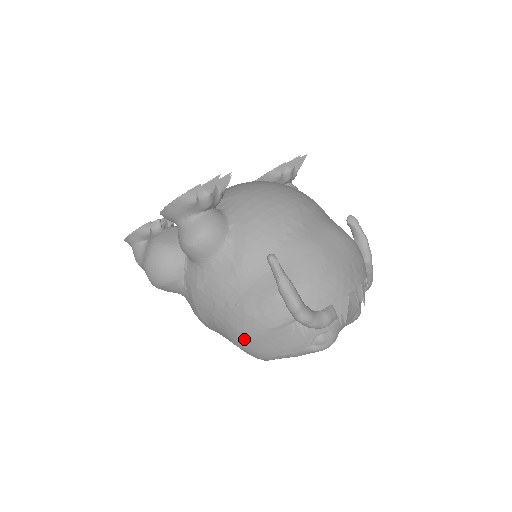
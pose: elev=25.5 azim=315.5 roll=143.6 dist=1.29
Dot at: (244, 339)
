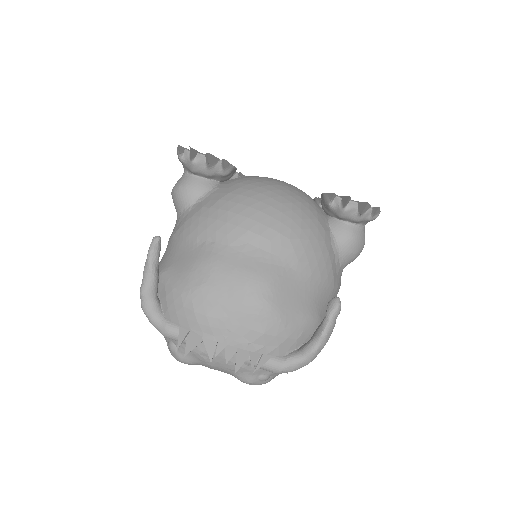
Dot at: occluded
